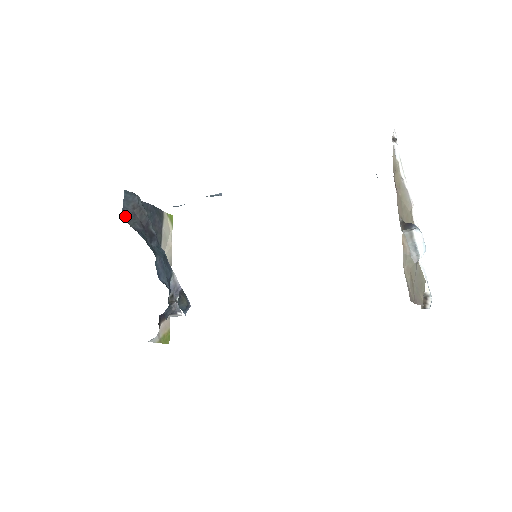
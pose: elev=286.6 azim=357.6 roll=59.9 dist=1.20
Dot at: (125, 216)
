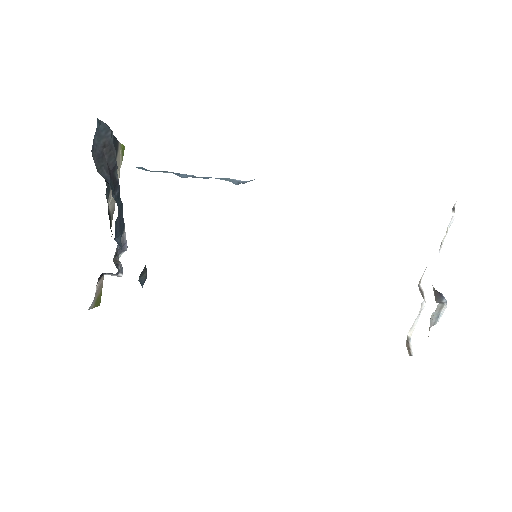
Dot at: (93, 156)
